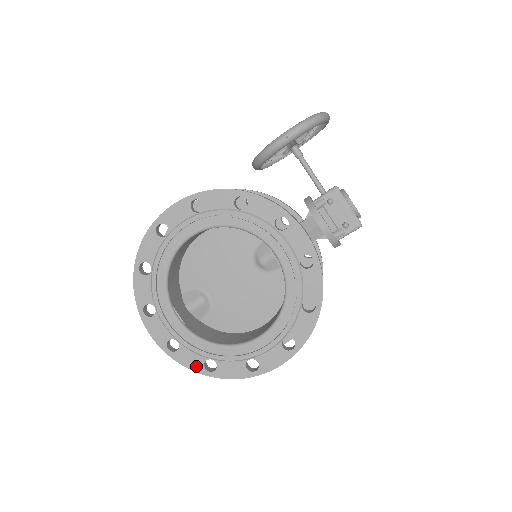
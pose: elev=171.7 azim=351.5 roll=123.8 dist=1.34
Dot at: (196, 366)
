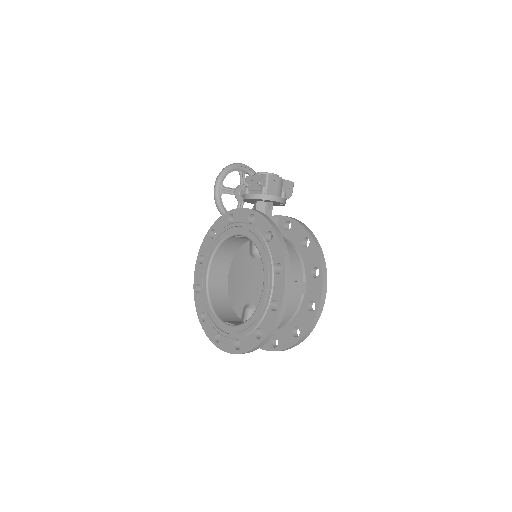
Dot at: (253, 343)
